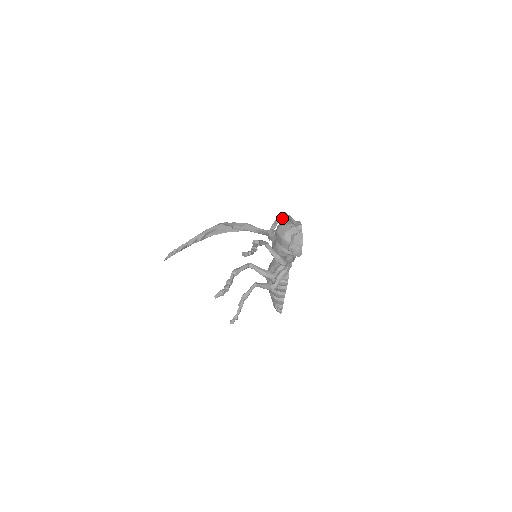
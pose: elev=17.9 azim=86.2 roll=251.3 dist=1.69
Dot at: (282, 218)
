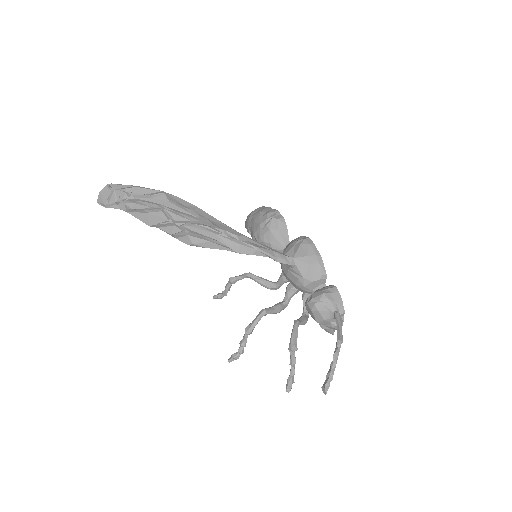
Dot at: (338, 354)
